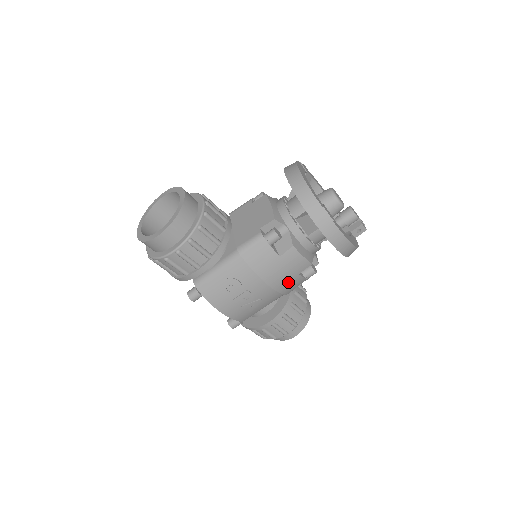
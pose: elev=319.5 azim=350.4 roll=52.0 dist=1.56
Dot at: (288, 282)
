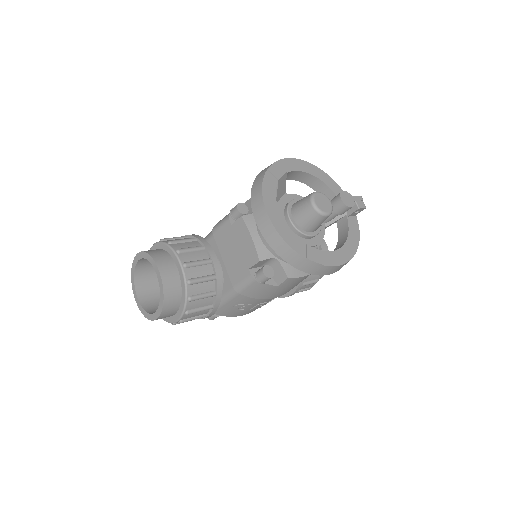
Dot at: occluded
